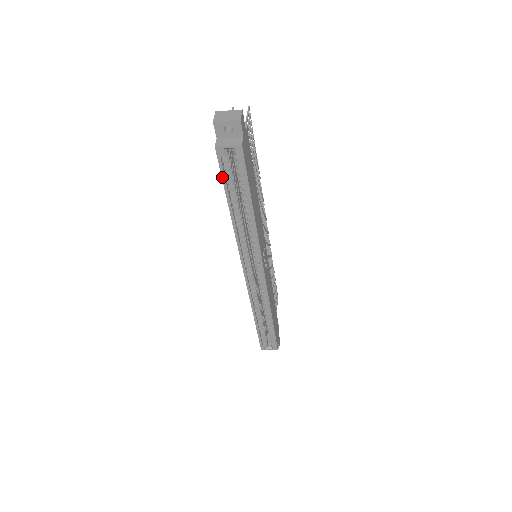
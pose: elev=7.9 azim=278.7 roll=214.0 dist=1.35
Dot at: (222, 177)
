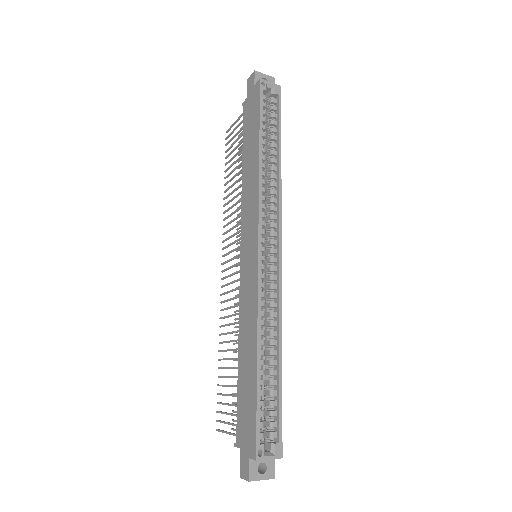
Dot at: (260, 108)
